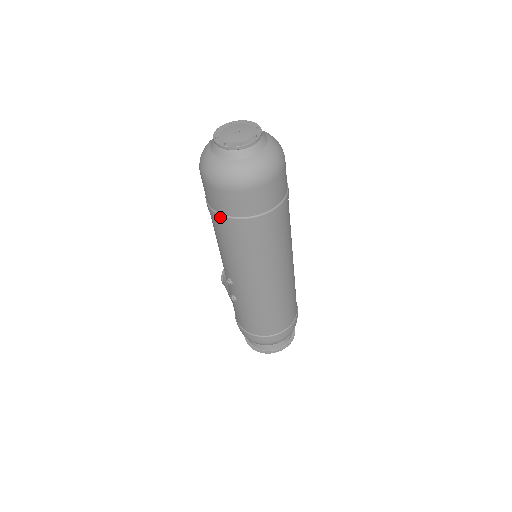
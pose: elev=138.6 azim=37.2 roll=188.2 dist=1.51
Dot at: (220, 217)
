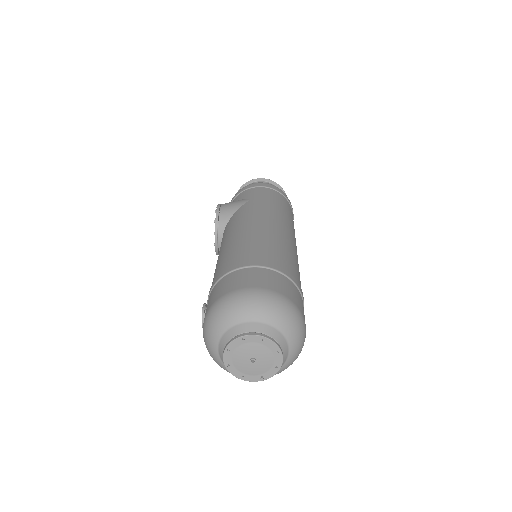
Dot at: occluded
